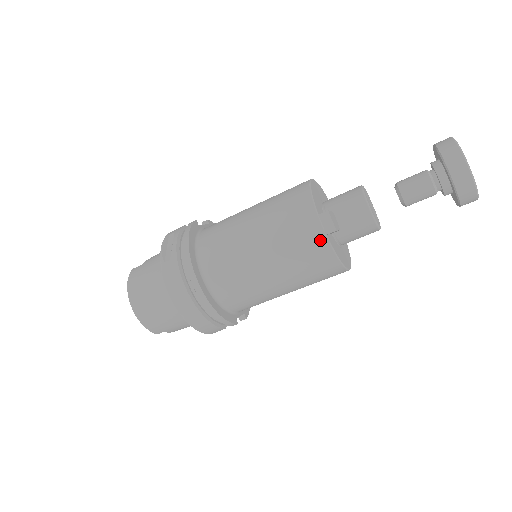
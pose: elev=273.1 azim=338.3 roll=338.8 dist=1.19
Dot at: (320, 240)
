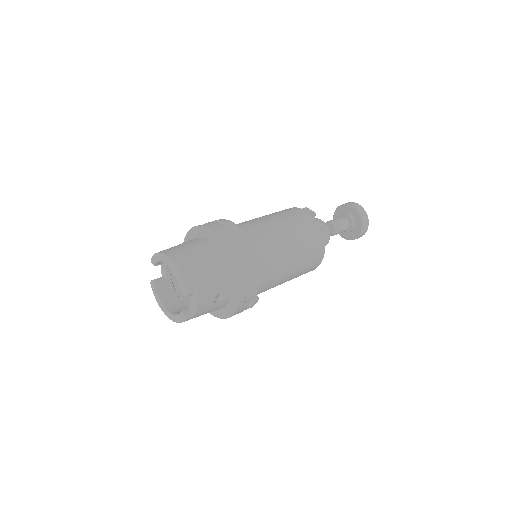
Dot at: (309, 217)
